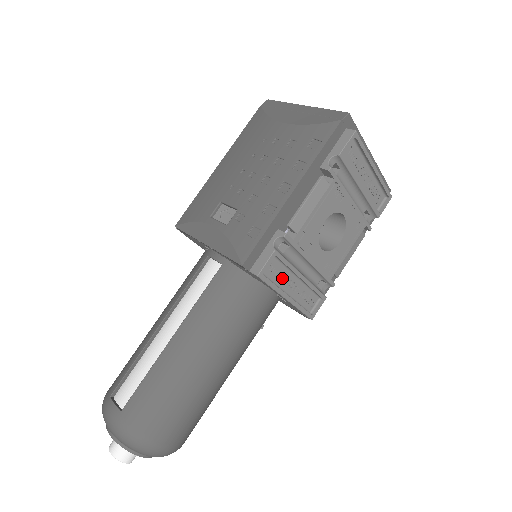
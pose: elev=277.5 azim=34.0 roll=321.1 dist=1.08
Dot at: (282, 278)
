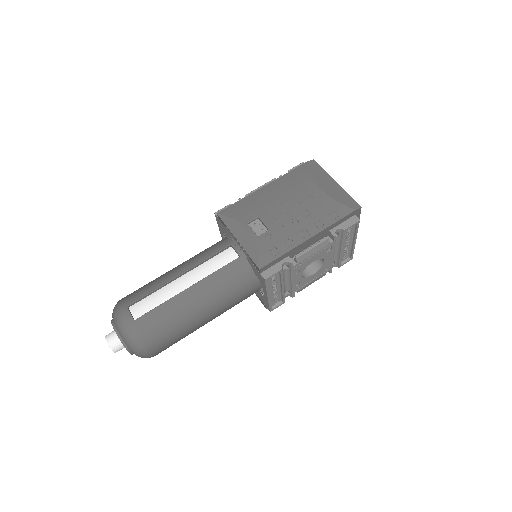
Dot at: (273, 284)
